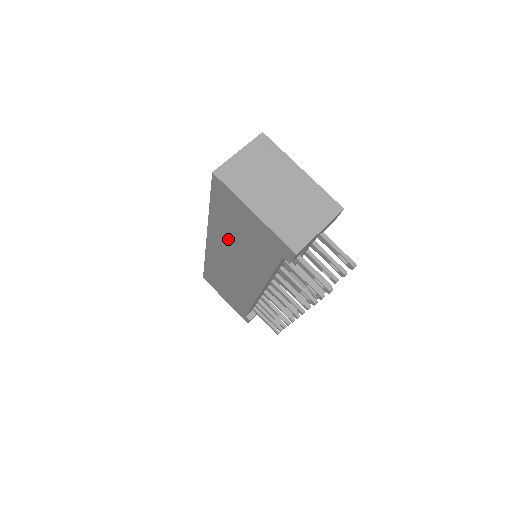
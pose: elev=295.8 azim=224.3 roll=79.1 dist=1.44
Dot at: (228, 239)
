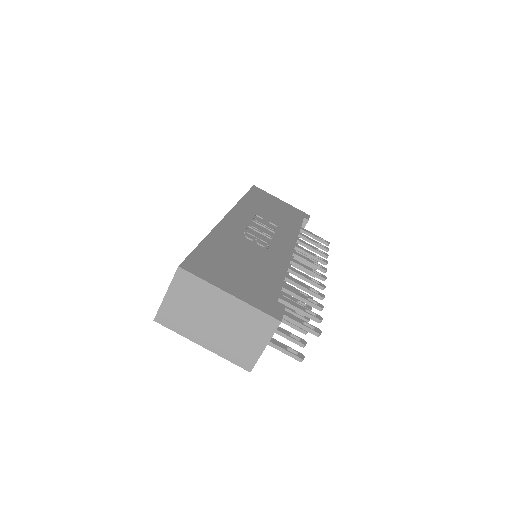
Dot at: occluded
